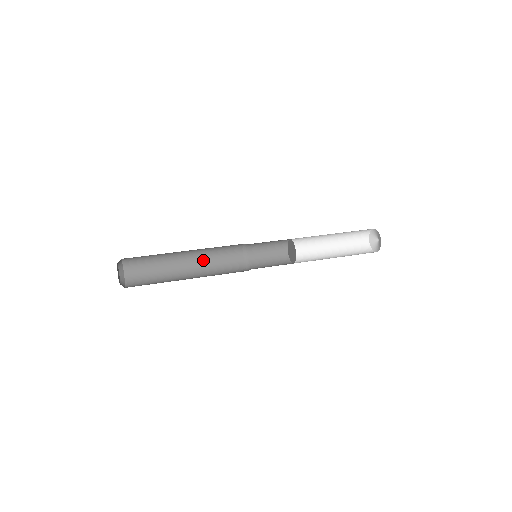
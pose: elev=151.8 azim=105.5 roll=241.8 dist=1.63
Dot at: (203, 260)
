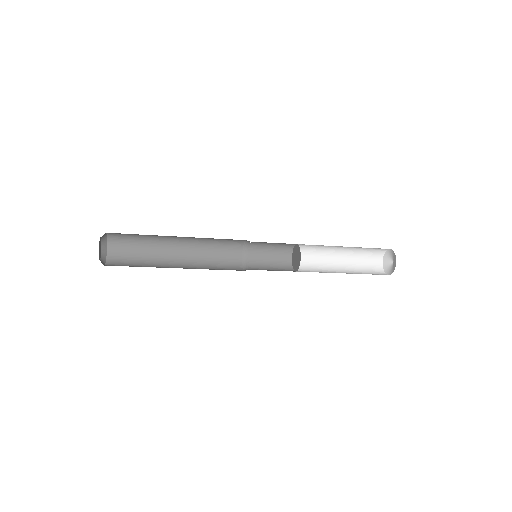
Dot at: occluded
